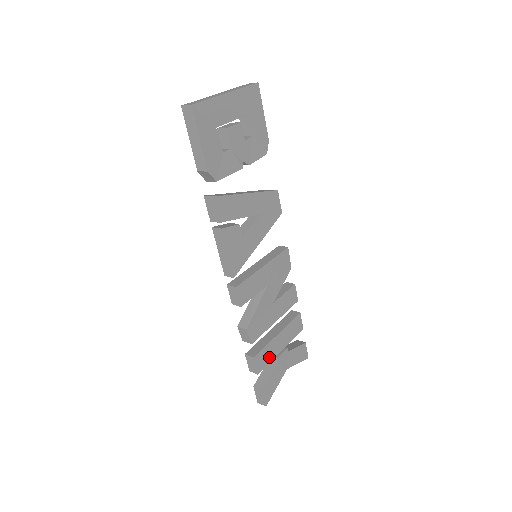
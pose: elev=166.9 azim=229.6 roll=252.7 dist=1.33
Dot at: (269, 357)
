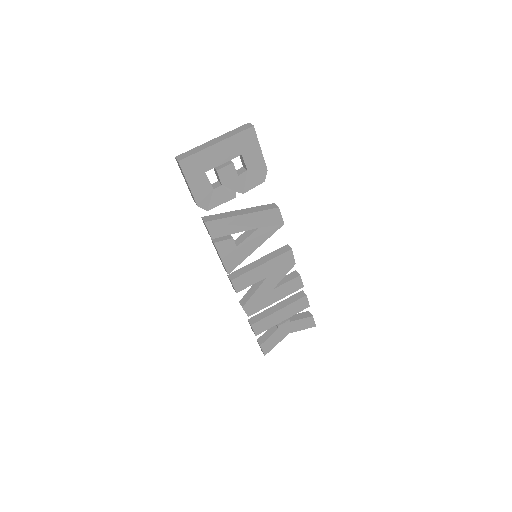
Dot at: (268, 325)
